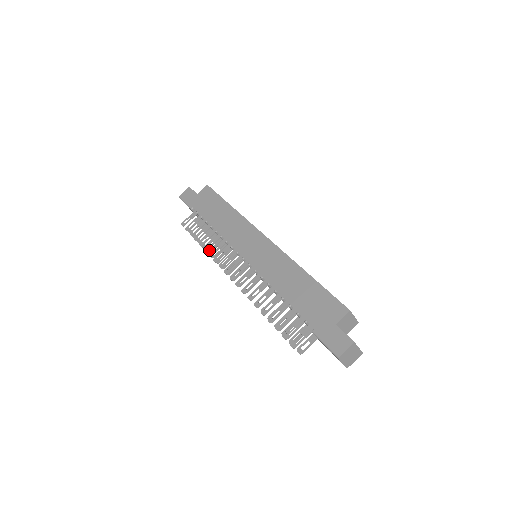
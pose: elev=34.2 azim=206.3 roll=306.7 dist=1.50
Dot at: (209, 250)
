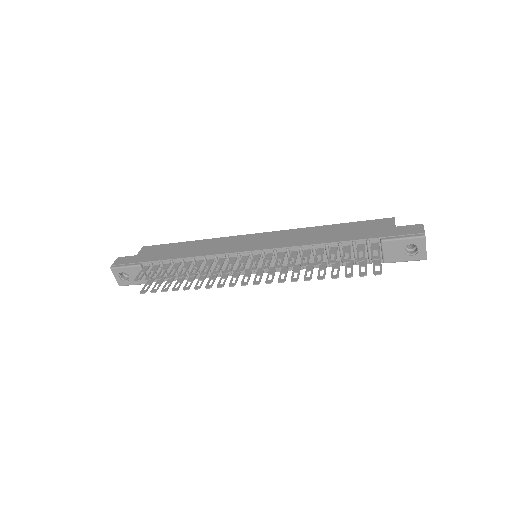
Dot at: (188, 287)
